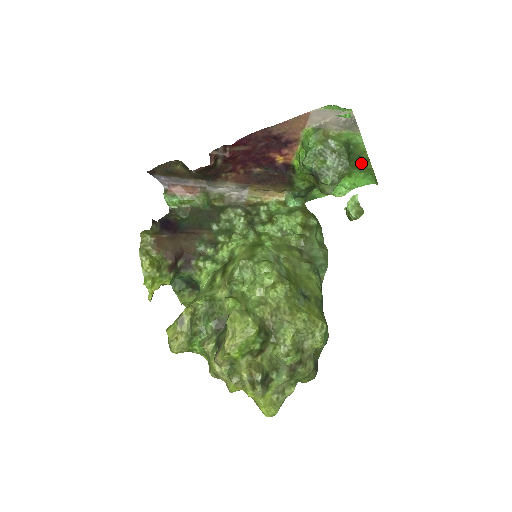
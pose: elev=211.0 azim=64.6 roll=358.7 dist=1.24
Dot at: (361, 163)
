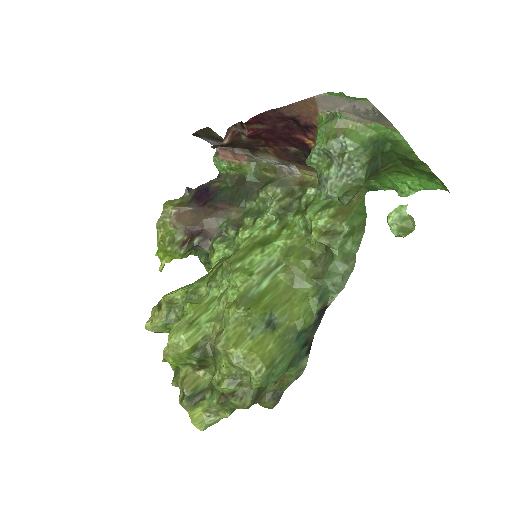
Dot at: (413, 164)
